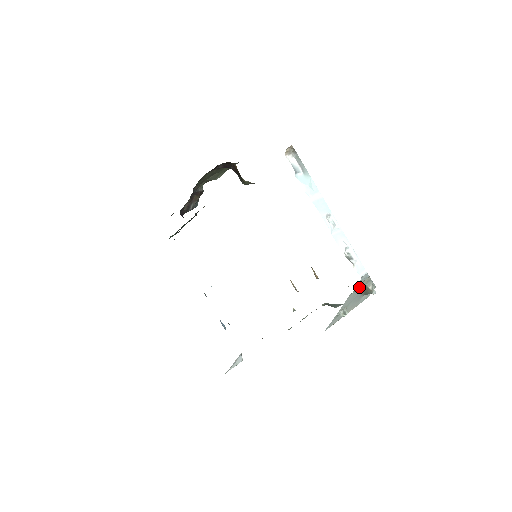
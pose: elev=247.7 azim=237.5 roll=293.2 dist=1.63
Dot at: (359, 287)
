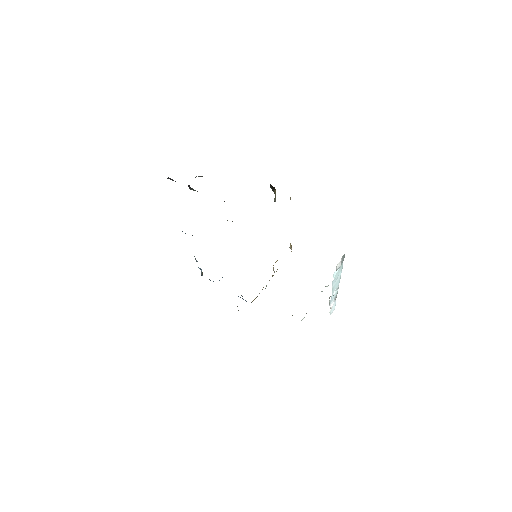
Dot at: occluded
